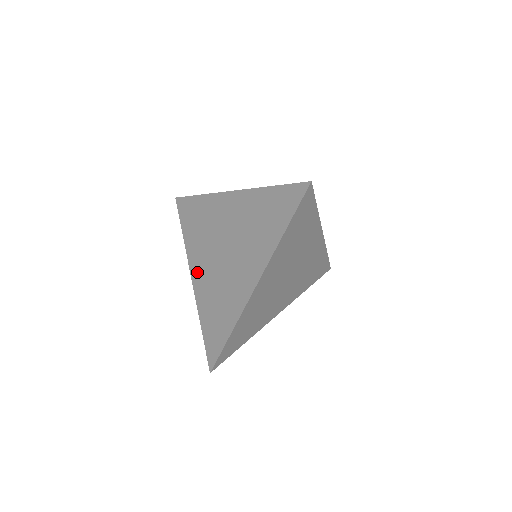
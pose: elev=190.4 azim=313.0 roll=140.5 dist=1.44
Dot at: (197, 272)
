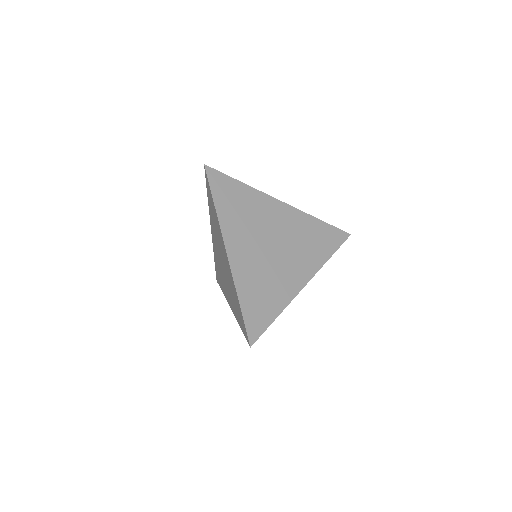
Dot at: (213, 236)
